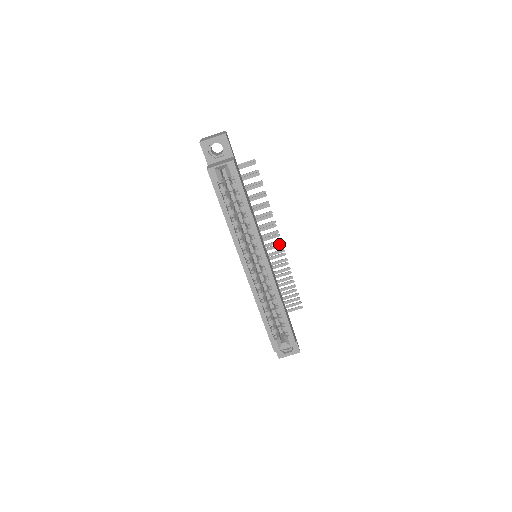
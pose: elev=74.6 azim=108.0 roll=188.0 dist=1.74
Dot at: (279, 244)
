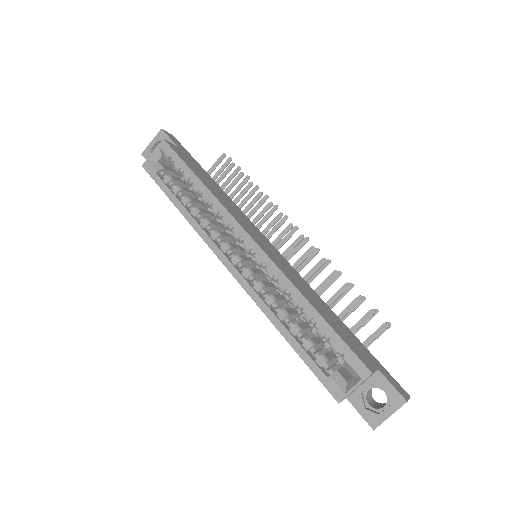
Dot at: (298, 237)
